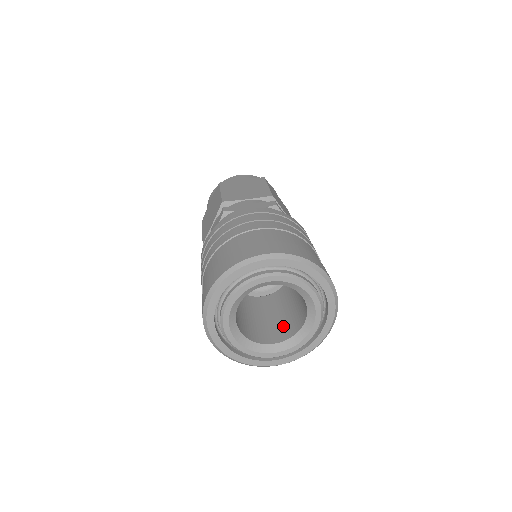
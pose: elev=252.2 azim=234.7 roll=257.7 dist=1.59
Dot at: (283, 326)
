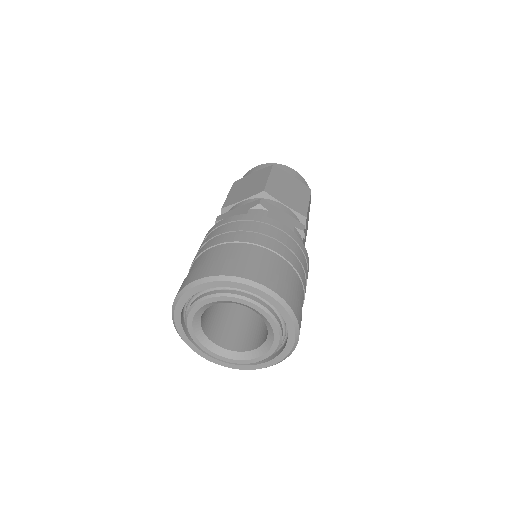
Dot at: (264, 330)
